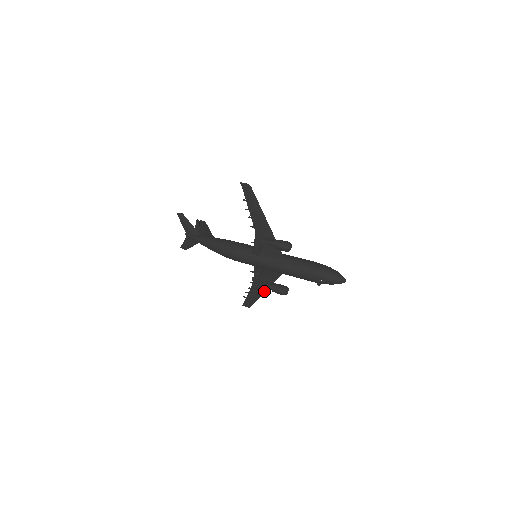
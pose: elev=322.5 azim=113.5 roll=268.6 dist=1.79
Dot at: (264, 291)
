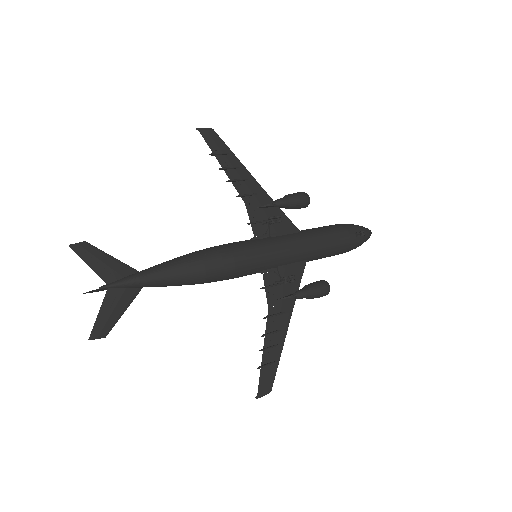
Dot at: (287, 325)
